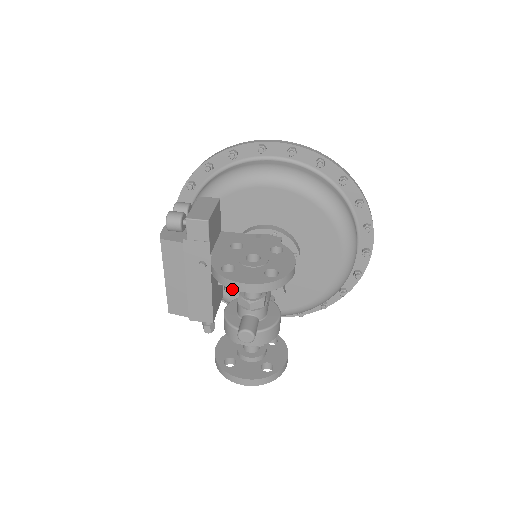
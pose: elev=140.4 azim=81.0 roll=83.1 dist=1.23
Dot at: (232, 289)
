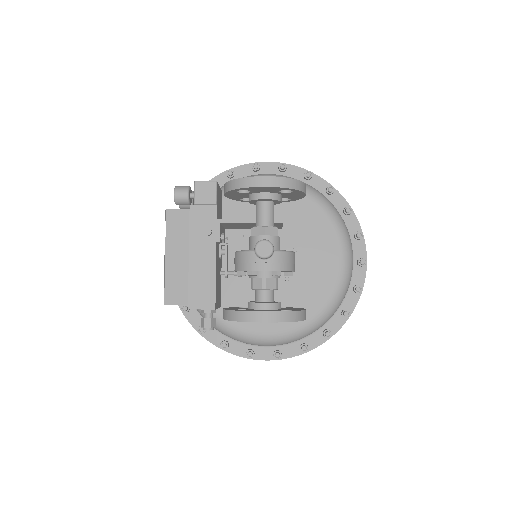
Dot at: (250, 187)
